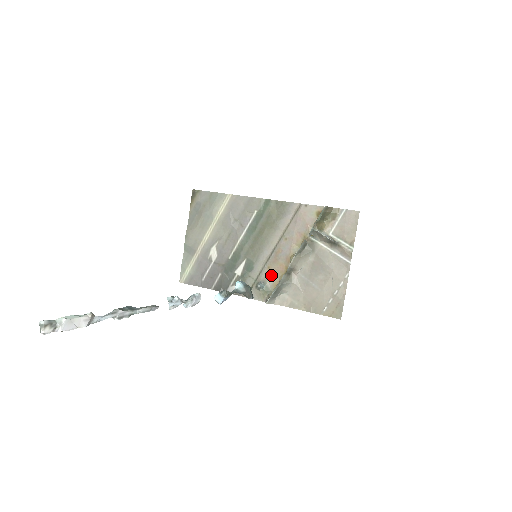
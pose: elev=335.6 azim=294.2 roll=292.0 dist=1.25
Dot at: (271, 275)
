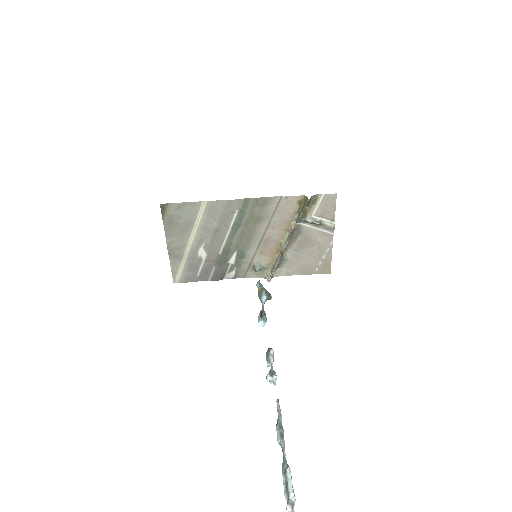
Dot at: (264, 258)
